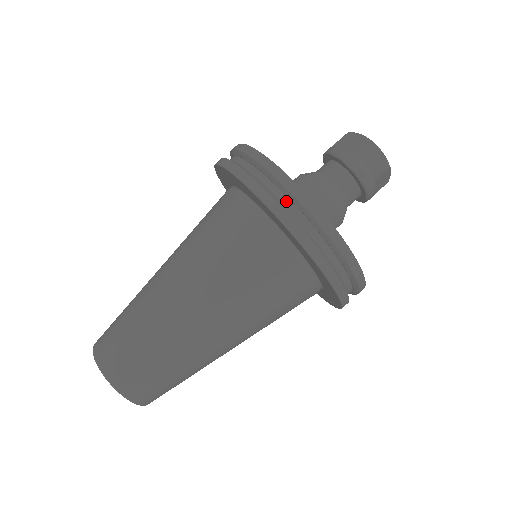
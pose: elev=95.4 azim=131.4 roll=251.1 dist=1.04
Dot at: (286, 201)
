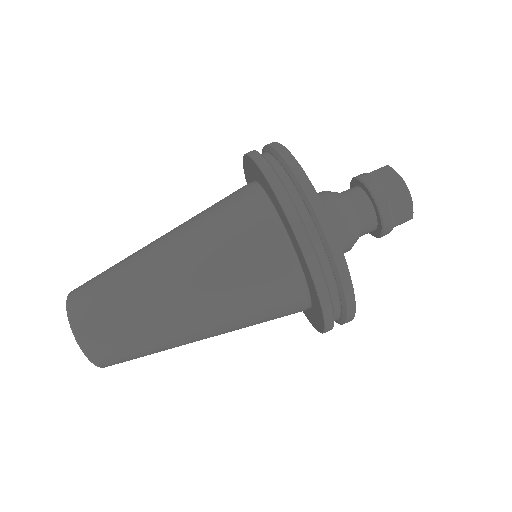
Dot at: (318, 243)
